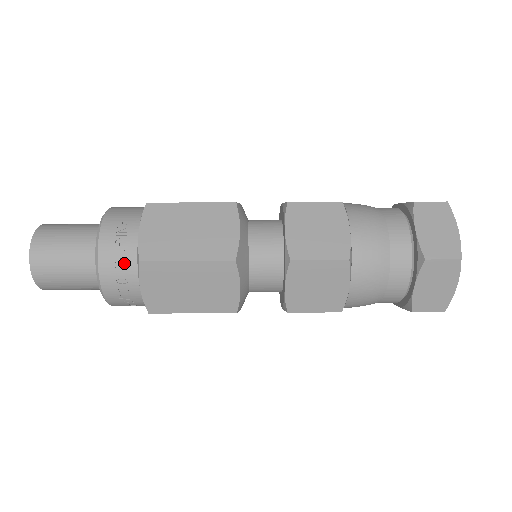
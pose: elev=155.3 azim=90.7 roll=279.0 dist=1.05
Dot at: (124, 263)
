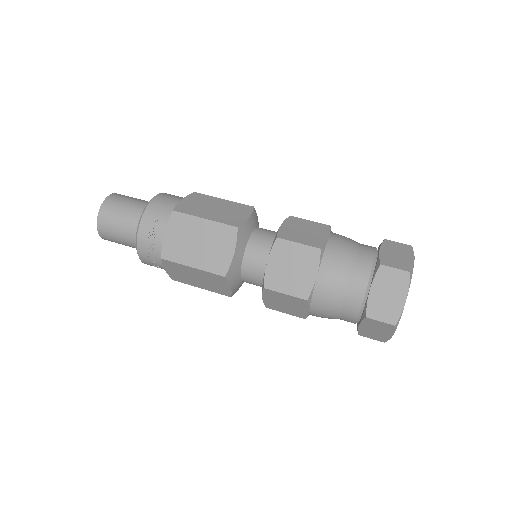
Dot at: (153, 252)
